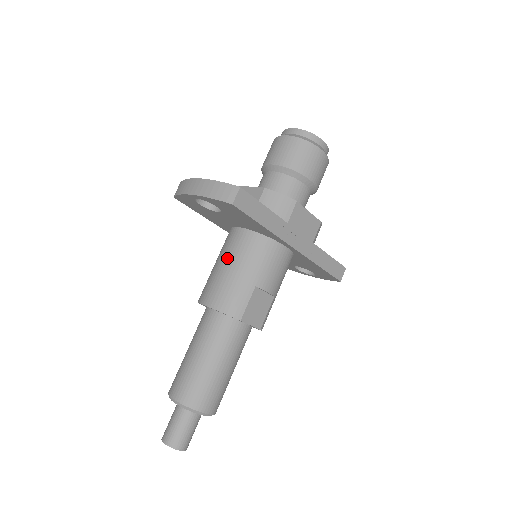
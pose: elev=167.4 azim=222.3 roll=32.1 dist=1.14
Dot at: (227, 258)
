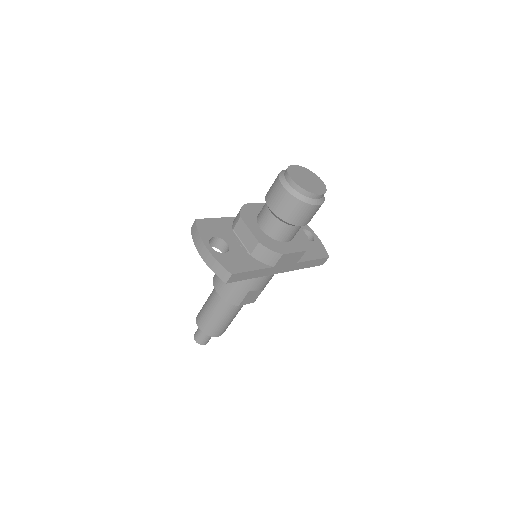
Dot at: occluded
